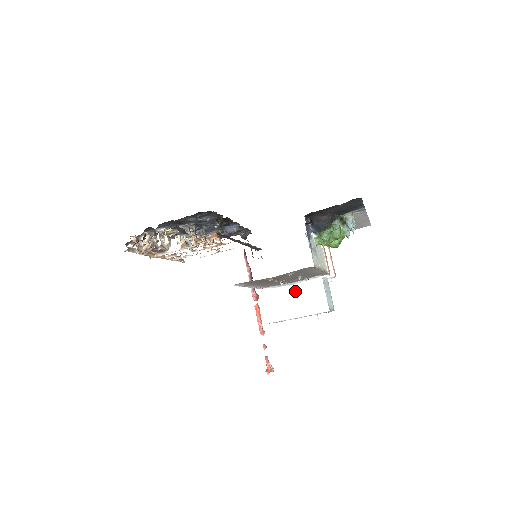
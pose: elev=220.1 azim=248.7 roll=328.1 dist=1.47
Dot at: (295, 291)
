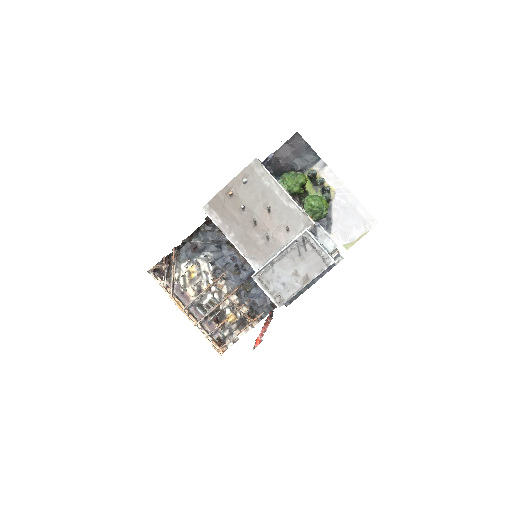
Dot at: occluded
